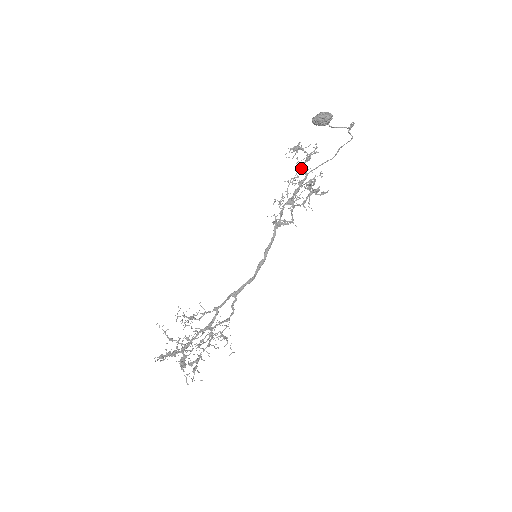
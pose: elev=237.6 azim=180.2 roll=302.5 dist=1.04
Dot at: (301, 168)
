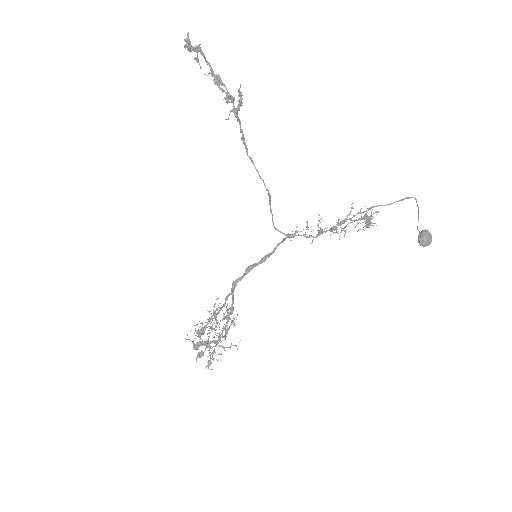
Dot at: occluded
